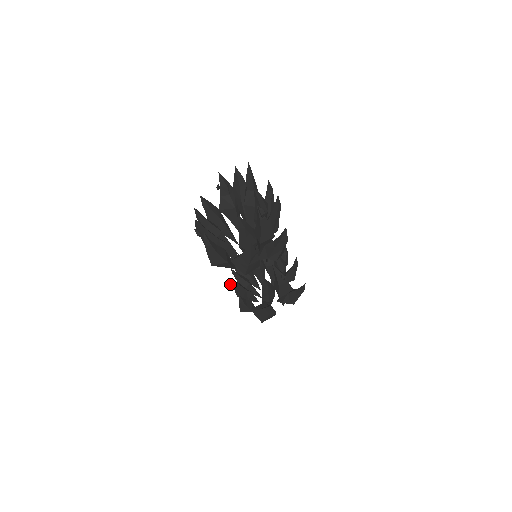
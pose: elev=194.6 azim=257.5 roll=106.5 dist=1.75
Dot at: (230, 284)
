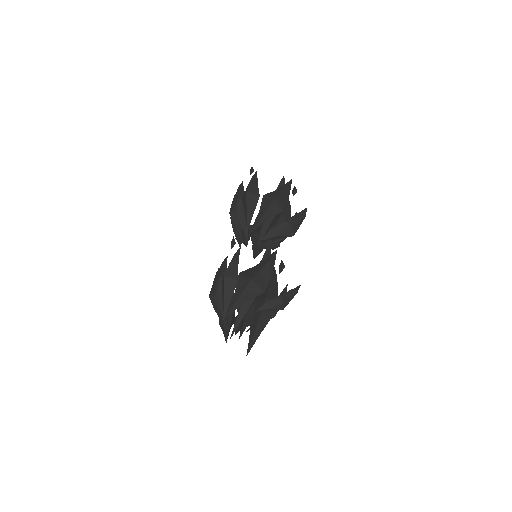
Dot at: (234, 239)
